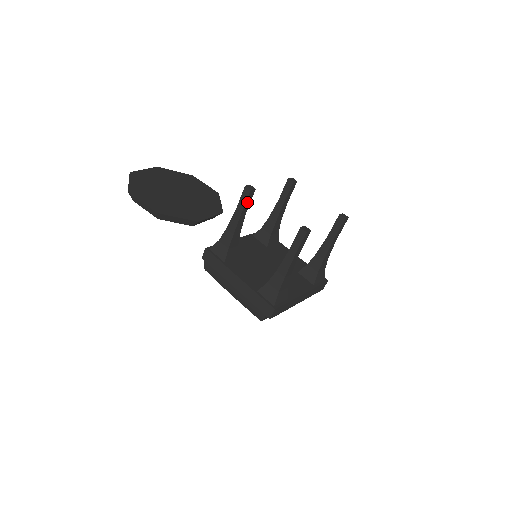
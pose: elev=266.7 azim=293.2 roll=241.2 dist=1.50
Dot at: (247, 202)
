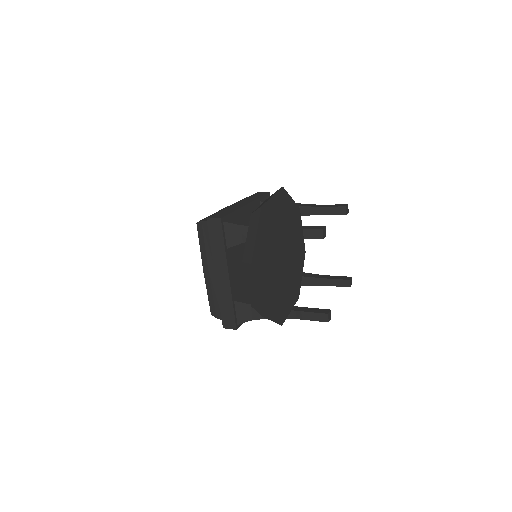
Dot at: (306, 237)
